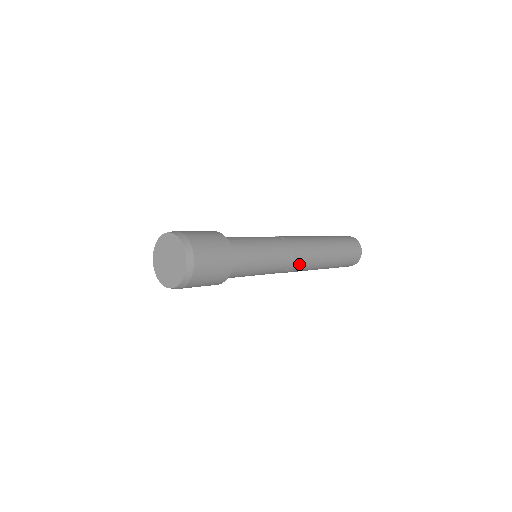
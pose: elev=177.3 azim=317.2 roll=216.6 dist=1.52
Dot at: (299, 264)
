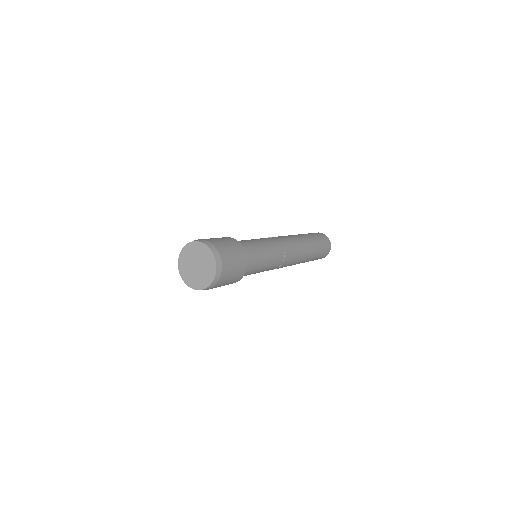
Dot at: (291, 250)
